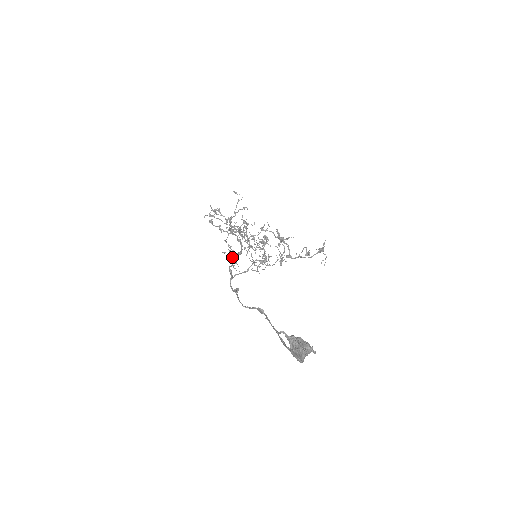
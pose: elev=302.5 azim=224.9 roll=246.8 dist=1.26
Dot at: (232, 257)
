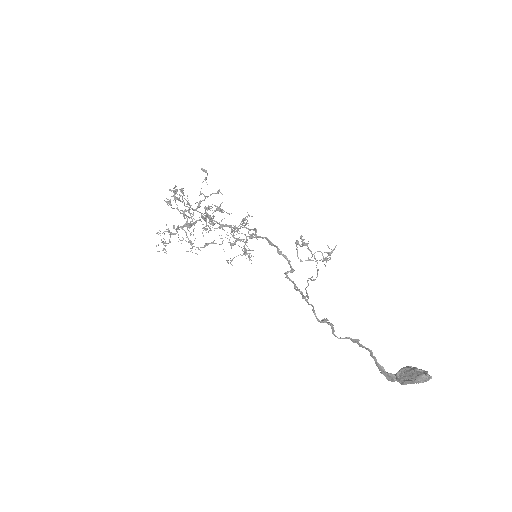
Dot at: (178, 241)
